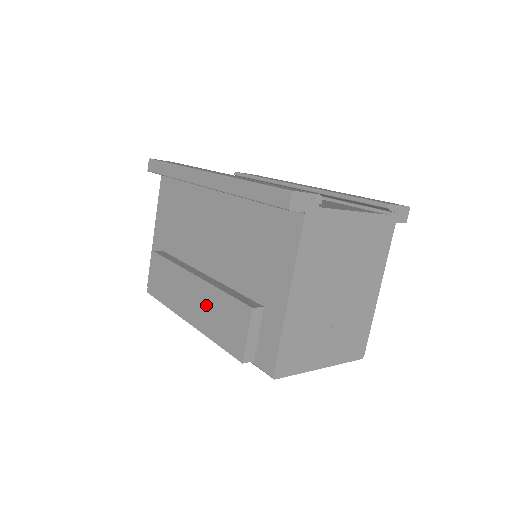
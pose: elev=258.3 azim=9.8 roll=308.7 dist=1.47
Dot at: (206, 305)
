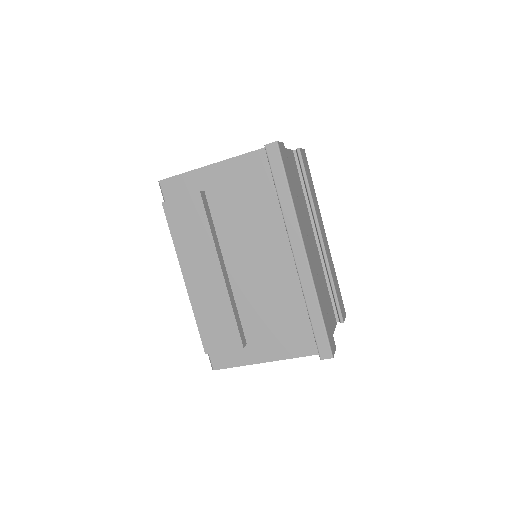
Dot at: (212, 298)
